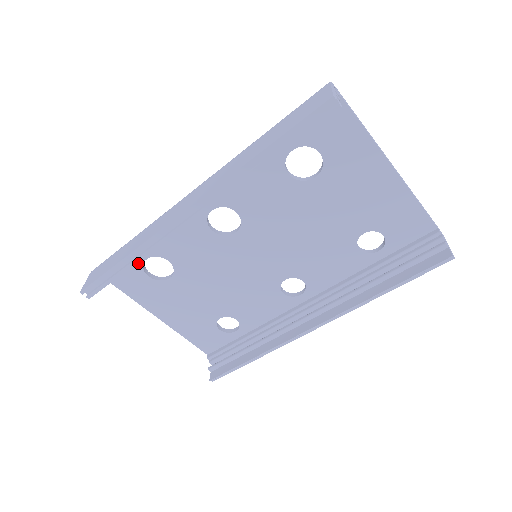
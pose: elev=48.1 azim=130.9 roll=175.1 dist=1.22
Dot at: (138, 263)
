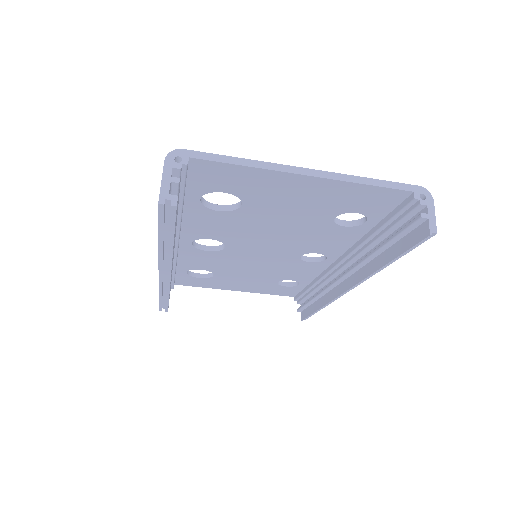
Dot at: (184, 275)
